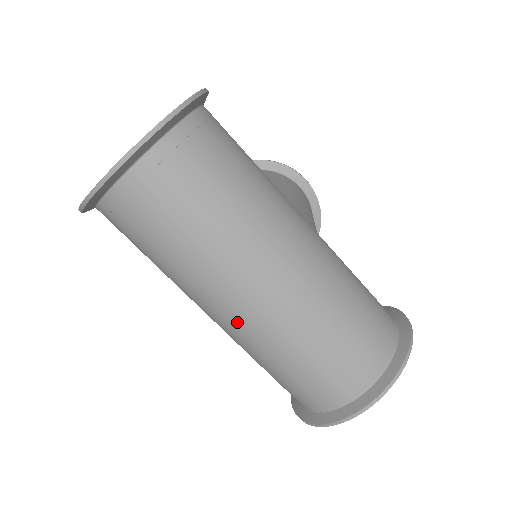
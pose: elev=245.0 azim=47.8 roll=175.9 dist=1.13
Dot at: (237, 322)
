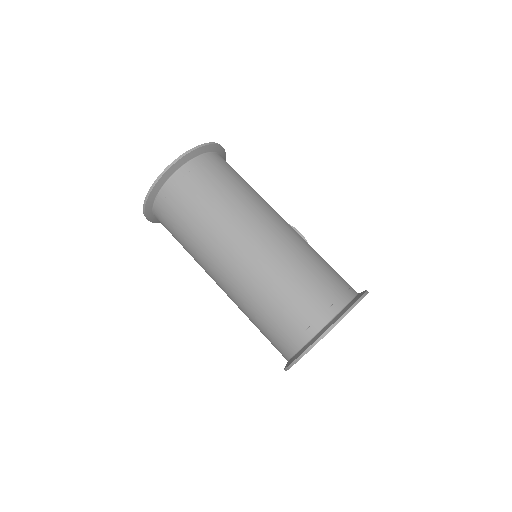
Dot at: (235, 272)
